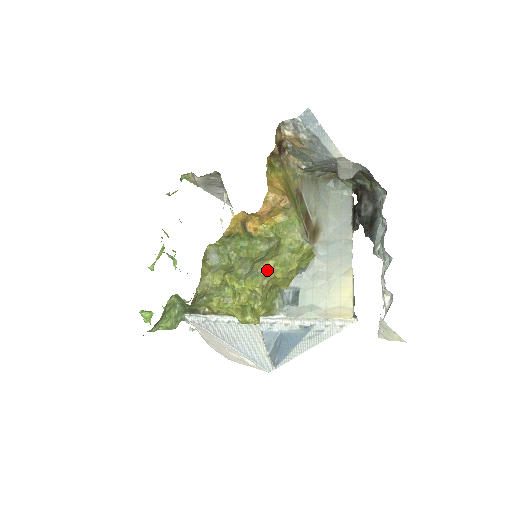
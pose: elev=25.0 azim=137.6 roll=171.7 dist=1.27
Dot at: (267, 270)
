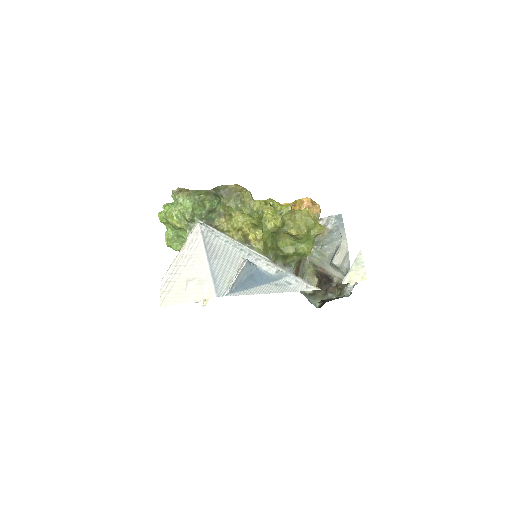
Dot at: (297, 210)
